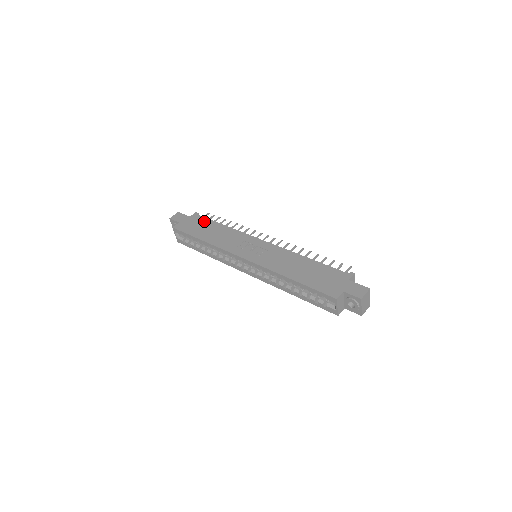
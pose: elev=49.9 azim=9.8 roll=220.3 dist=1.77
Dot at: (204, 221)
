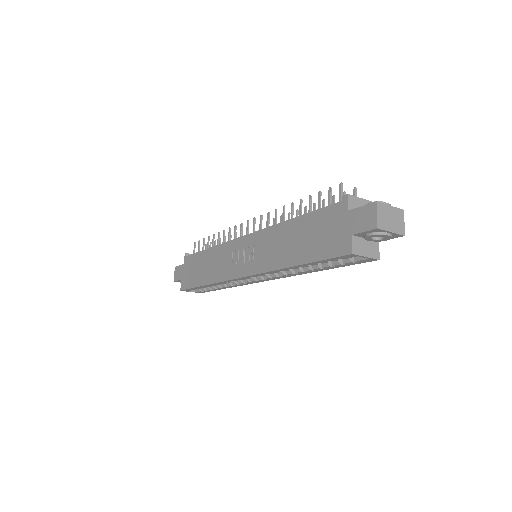
Dot at: (194, 259)
